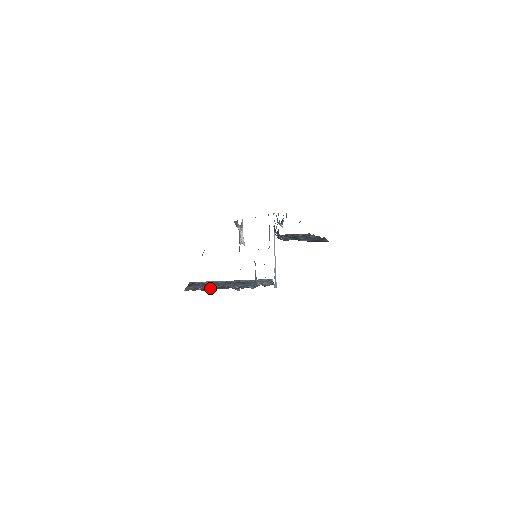
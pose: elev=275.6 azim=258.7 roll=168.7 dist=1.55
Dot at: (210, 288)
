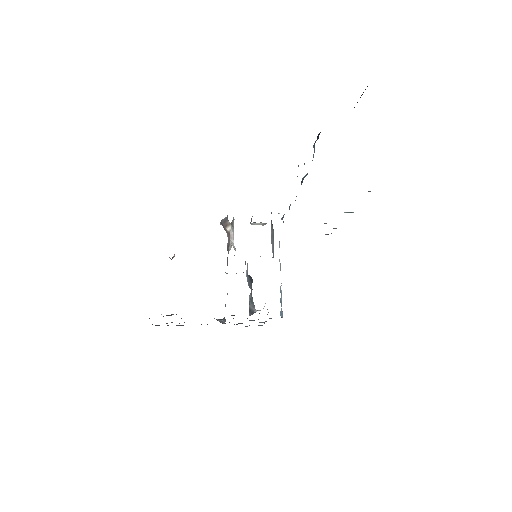
Dot at: occluded
